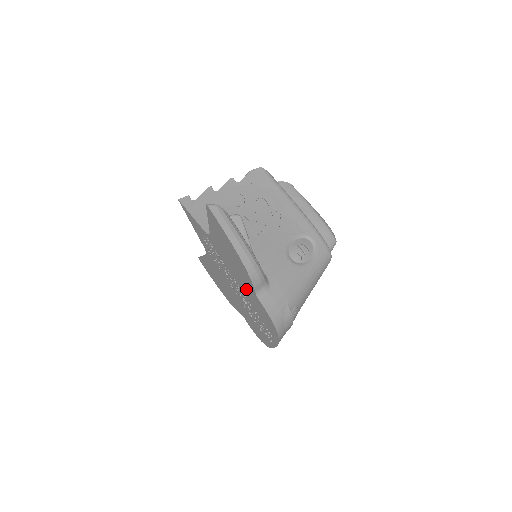
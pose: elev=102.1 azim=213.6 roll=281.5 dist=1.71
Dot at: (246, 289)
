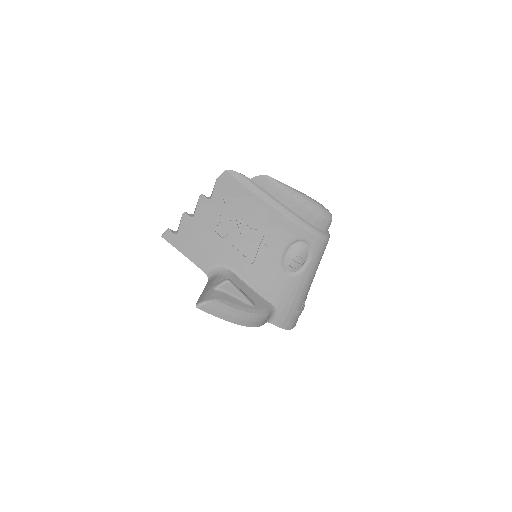
Dot at: occluded
